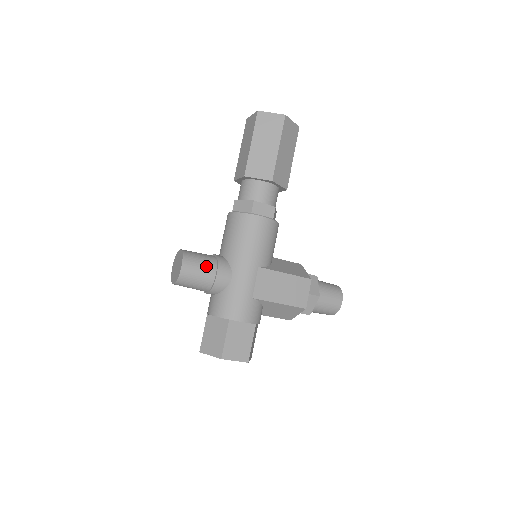
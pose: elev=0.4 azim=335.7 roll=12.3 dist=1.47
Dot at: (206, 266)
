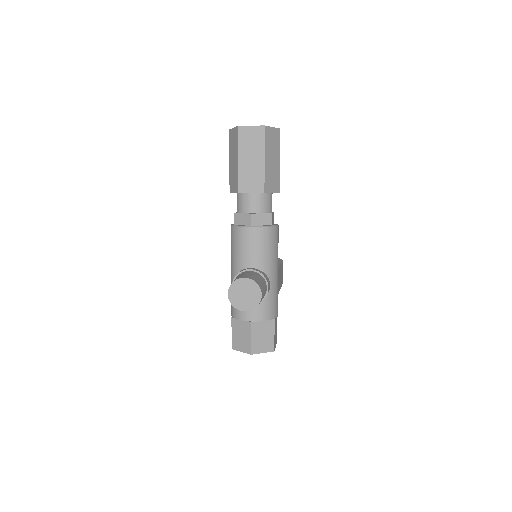
Dot at: (264, 285)
